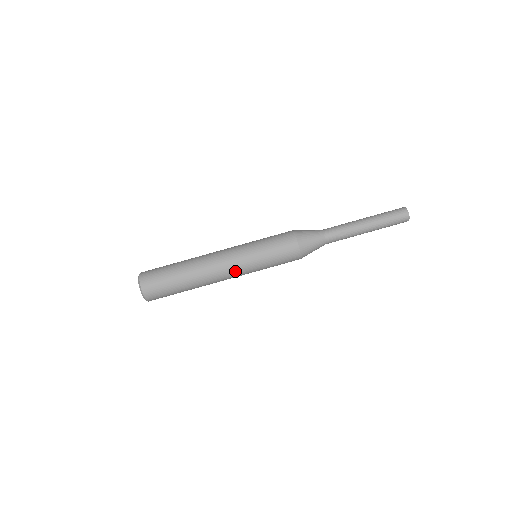
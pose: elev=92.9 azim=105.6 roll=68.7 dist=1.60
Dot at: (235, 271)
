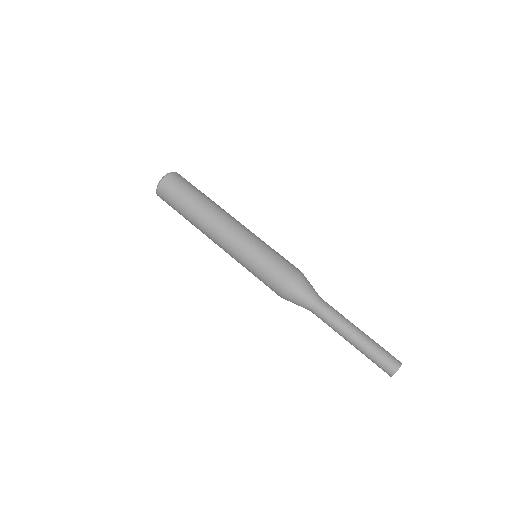
Dot at: (229, 244)
